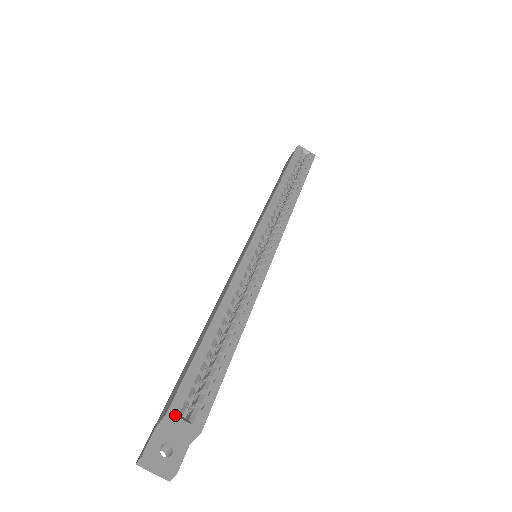
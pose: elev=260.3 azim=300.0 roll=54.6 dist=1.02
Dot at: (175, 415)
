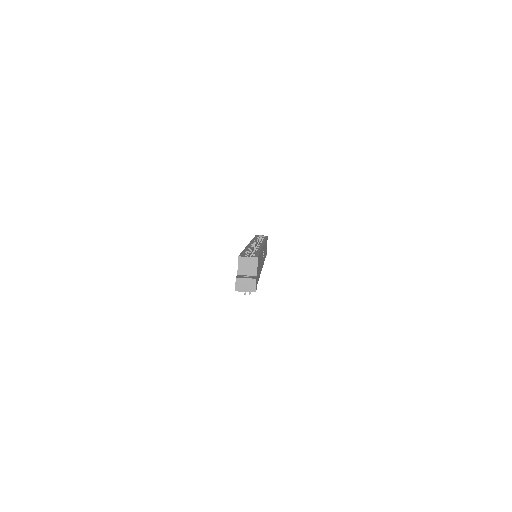
Dot at: (242, 256)
